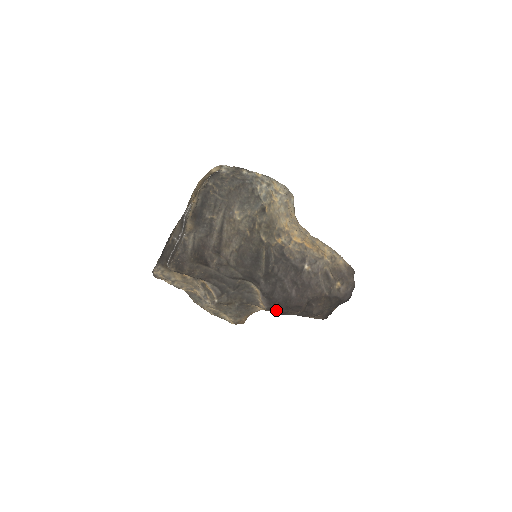
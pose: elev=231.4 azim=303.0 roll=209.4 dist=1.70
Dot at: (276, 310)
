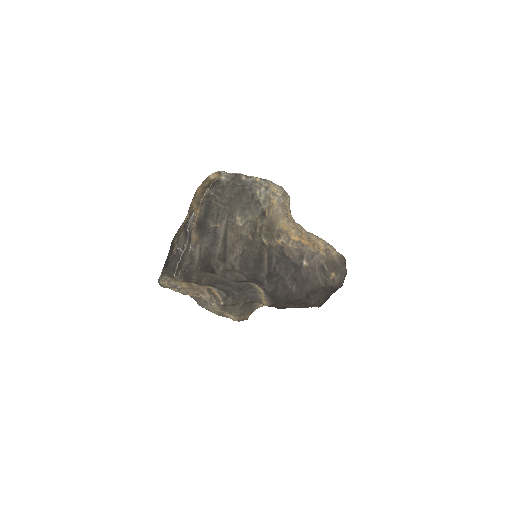
Dot at: (278, 306)
